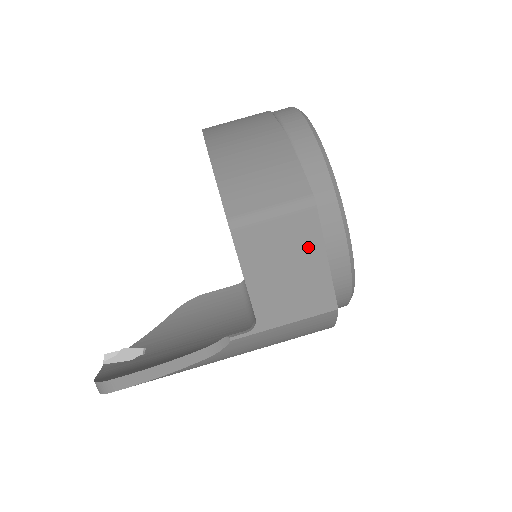
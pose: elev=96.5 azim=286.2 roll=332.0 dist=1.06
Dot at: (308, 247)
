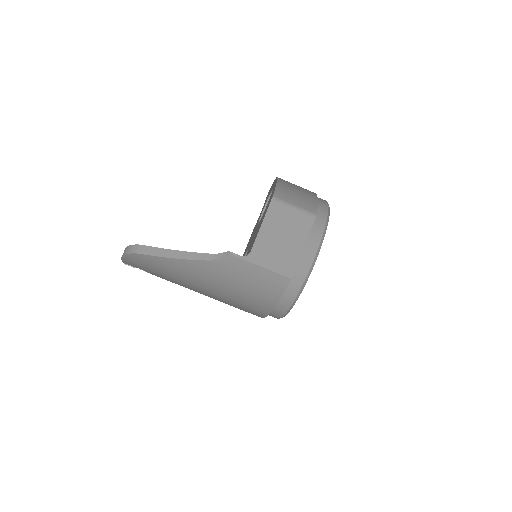
Dot at: (299, 235)
